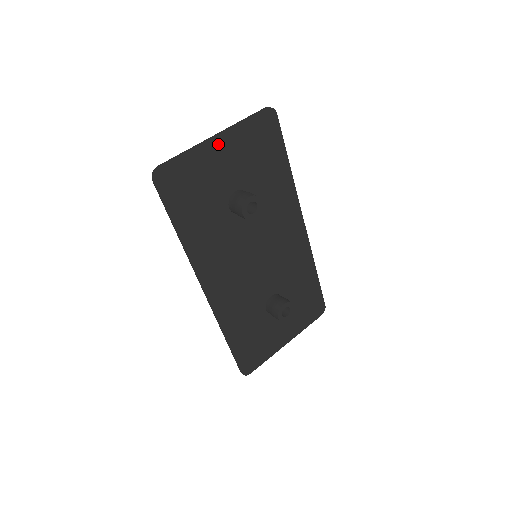
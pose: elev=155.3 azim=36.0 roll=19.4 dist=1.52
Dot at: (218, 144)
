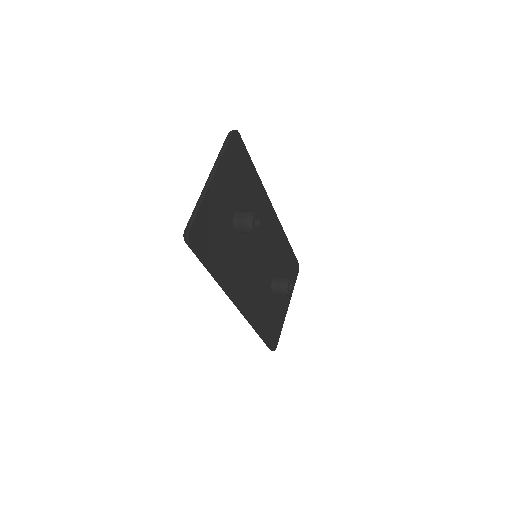
Dot at: (215, 184)
